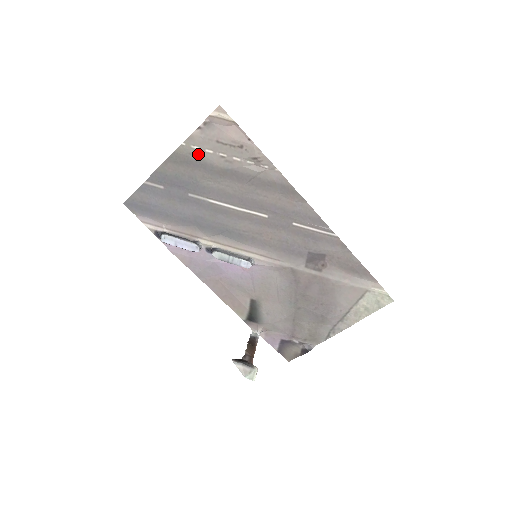
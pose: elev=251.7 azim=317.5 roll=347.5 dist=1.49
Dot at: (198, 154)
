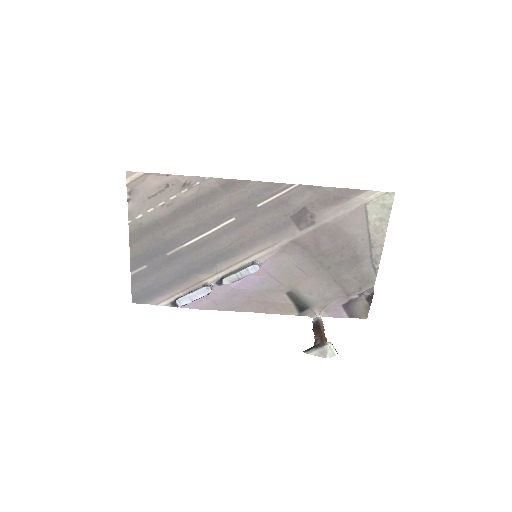
Dot at: (145, 219)
